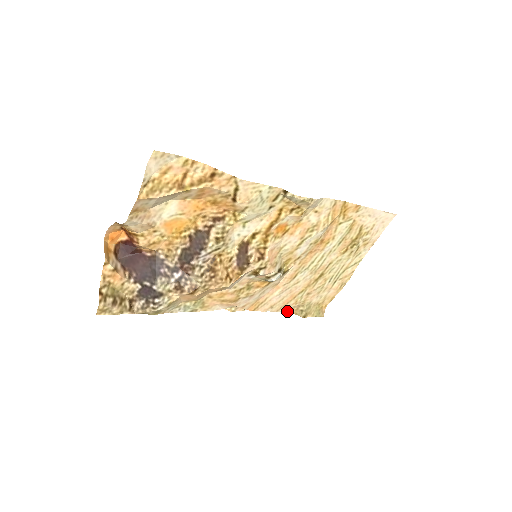
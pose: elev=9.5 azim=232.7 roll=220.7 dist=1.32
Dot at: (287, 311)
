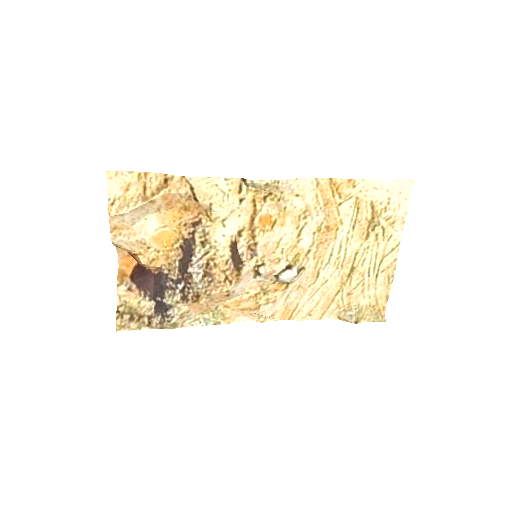
Dot at: (334, 318)
